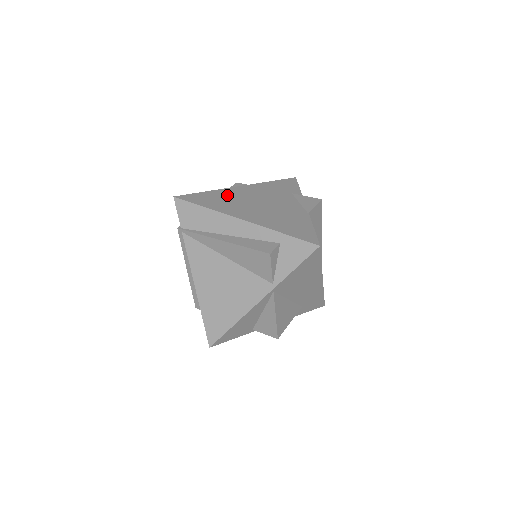
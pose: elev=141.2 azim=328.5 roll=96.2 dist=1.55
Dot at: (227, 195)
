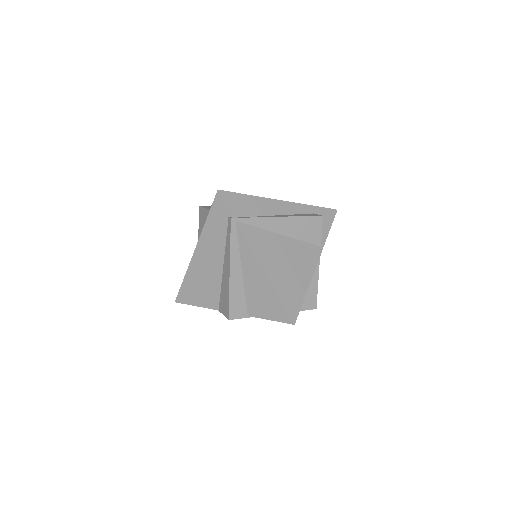
Dot at: occluded
